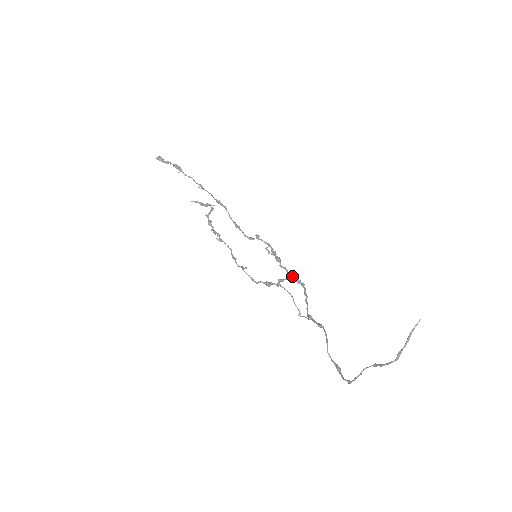
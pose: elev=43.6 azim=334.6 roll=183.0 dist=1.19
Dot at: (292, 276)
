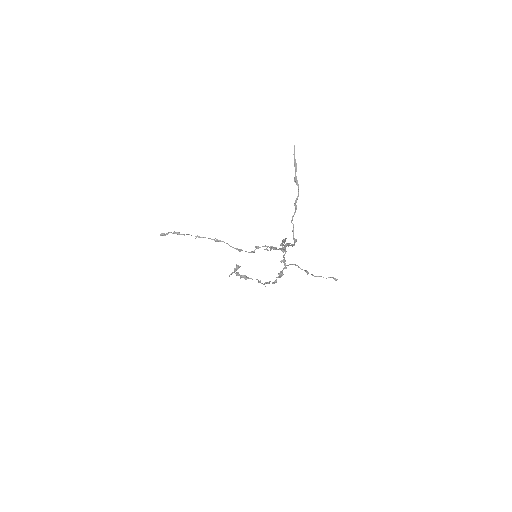
Dot at: occluded
